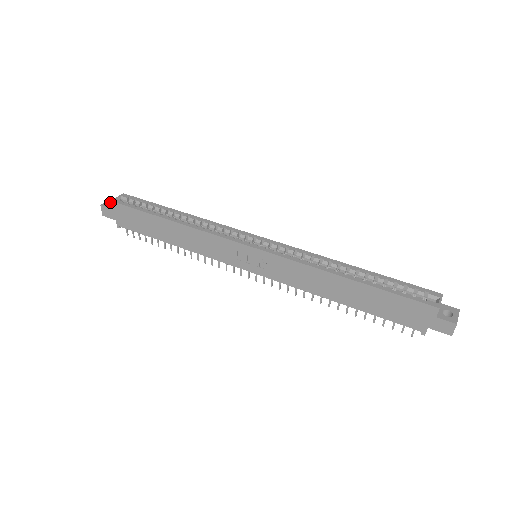
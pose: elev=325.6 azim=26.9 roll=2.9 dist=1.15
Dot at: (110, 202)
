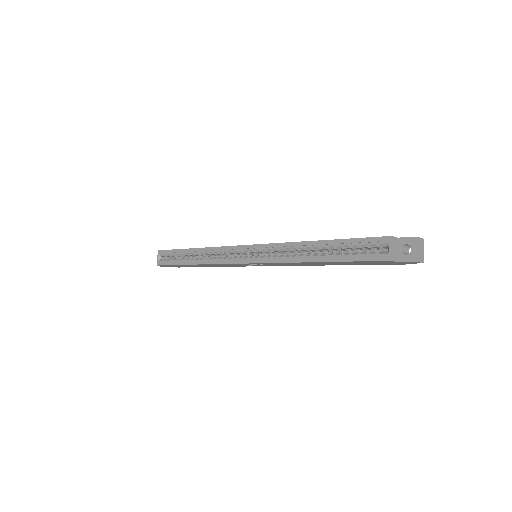
Dot at: occluded
